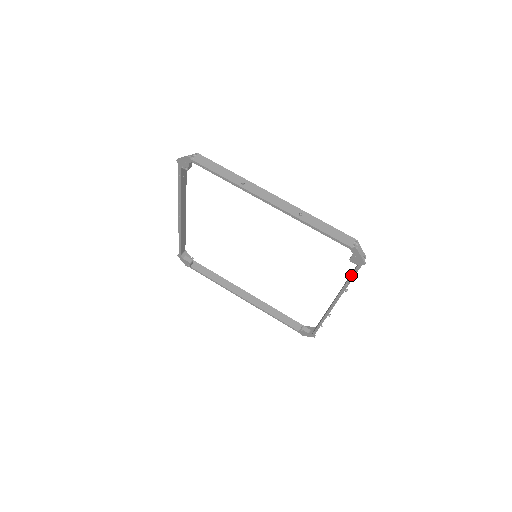
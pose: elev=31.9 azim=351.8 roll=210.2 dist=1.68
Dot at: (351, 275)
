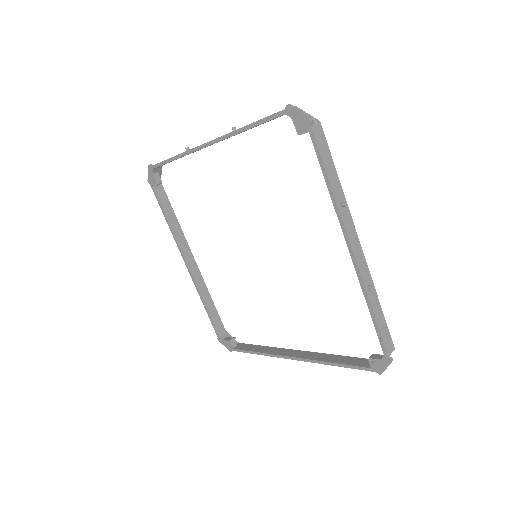
Dot at: (318, 160)
